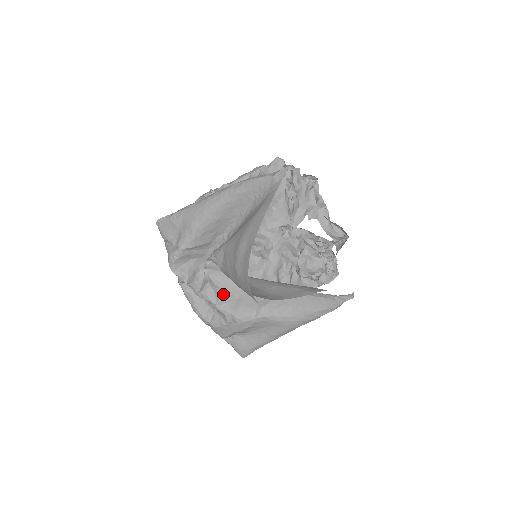
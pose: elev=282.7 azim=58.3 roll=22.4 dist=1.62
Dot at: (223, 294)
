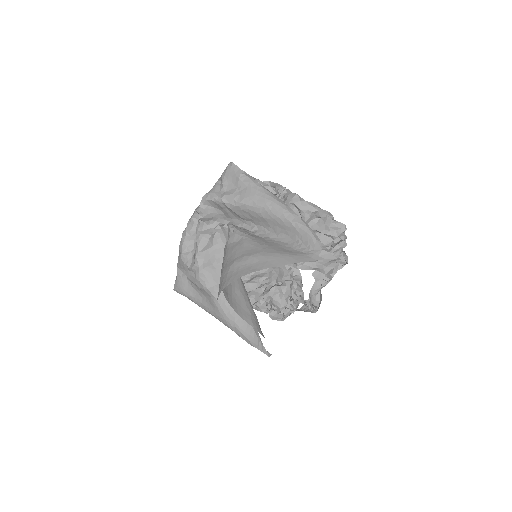
Dot at: (210, 252)
